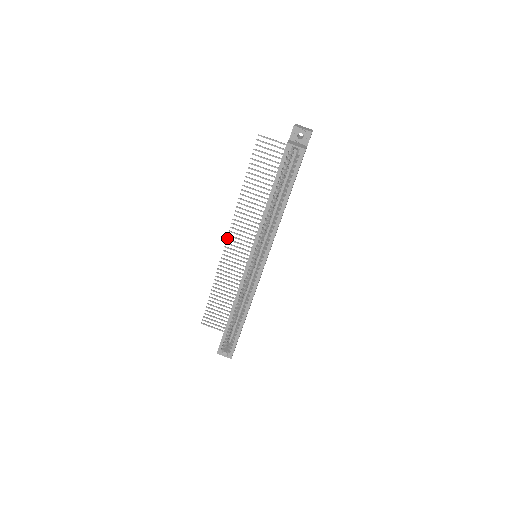
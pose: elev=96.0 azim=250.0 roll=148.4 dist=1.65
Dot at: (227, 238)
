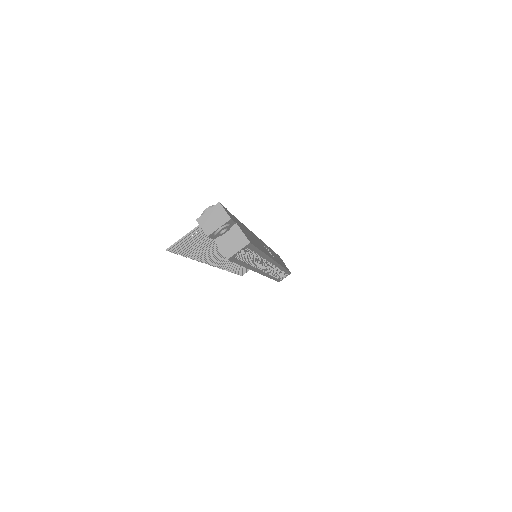
Dot at: (214, 266)
